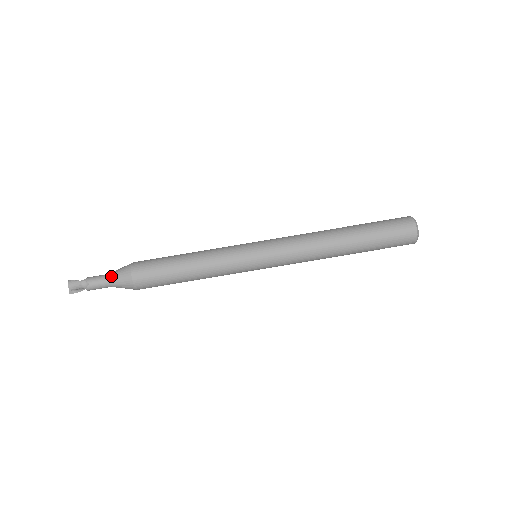
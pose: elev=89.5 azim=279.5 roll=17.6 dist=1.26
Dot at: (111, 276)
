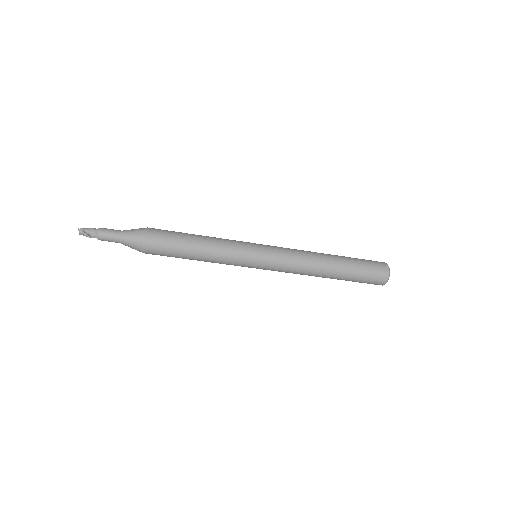
Dot at: (123, 243)
